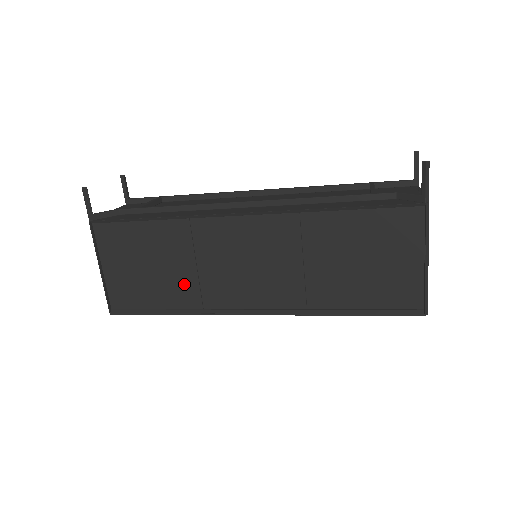
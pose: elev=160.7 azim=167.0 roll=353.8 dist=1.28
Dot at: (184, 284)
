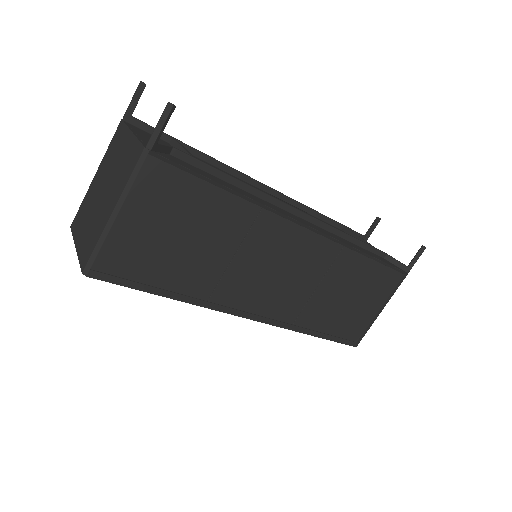
Dot at: (207, 270)
